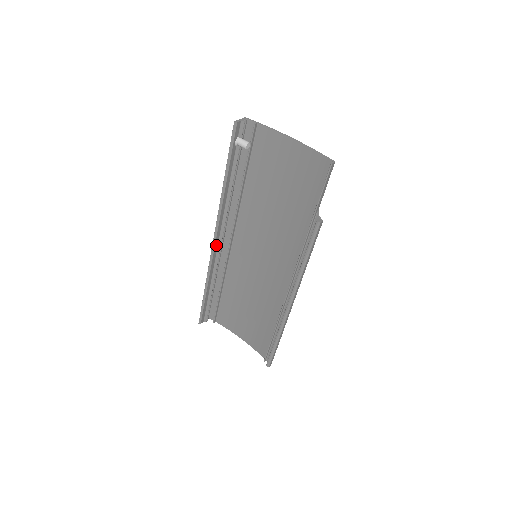
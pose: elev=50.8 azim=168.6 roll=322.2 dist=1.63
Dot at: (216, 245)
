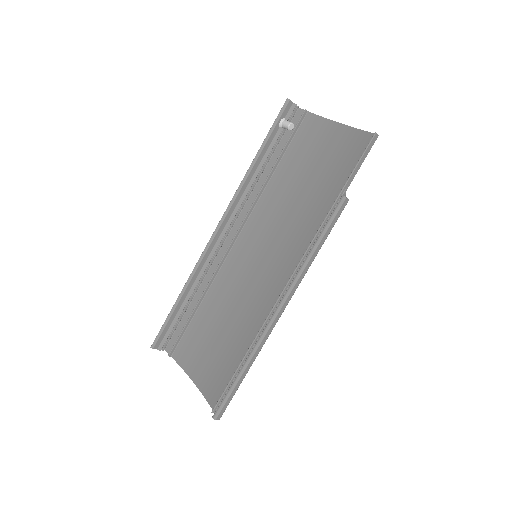
Dot at: (216, 238)
